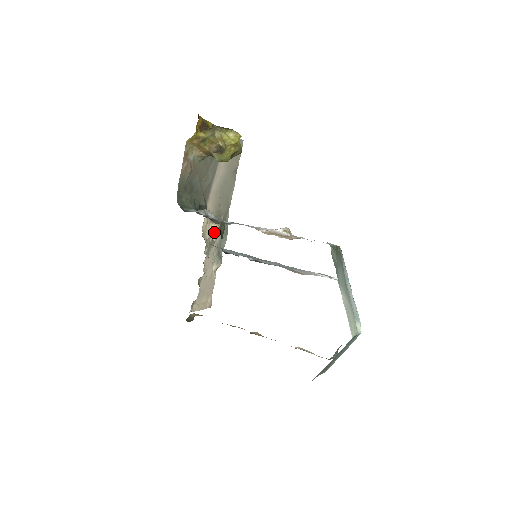
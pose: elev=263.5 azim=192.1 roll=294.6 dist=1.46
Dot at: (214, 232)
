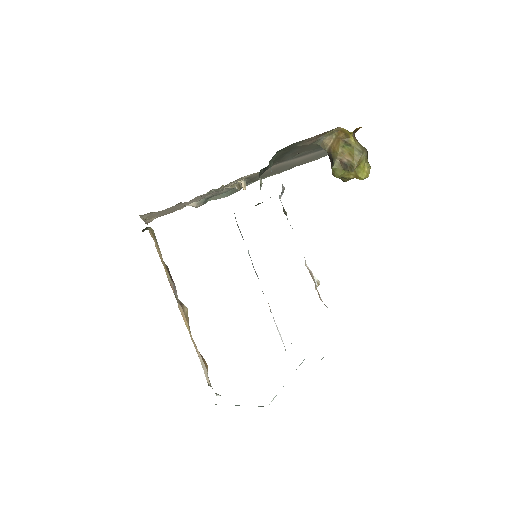
Dot at: (233, 185)
